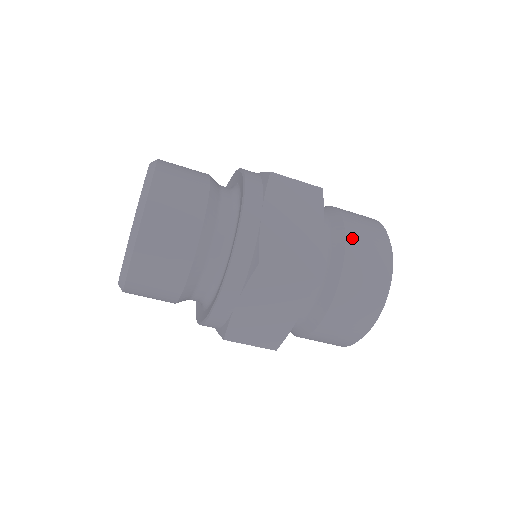
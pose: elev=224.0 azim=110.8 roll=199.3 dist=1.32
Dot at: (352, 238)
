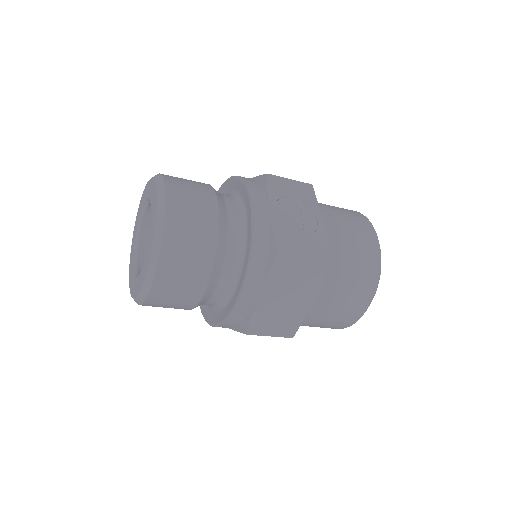
Dot at: (340, 293)
